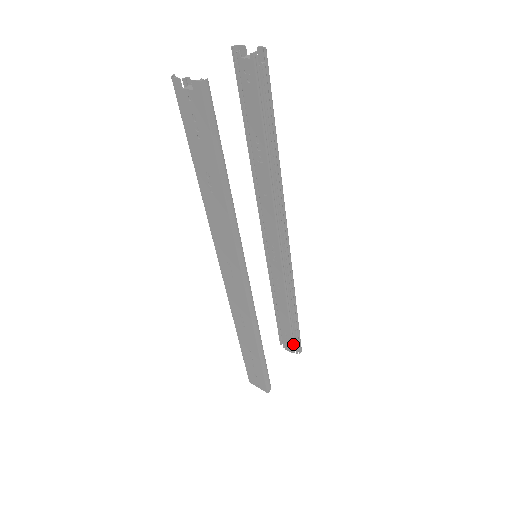
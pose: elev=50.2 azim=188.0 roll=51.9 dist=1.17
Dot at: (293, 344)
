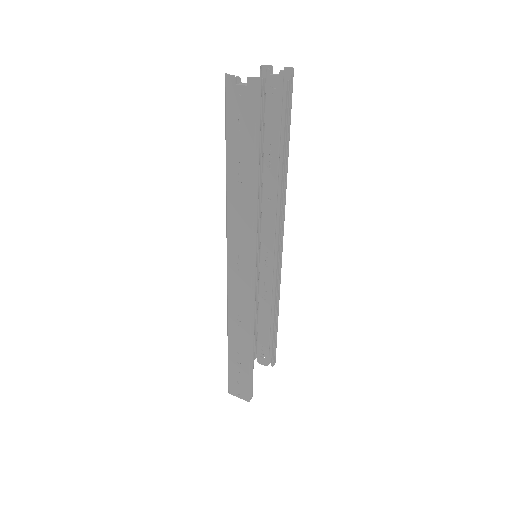
Dot at: (268, 356)
